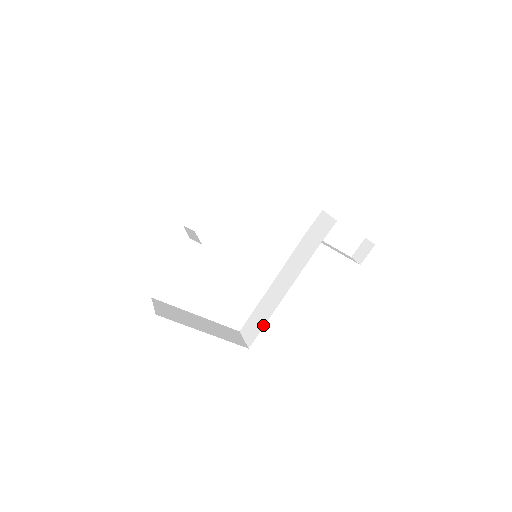
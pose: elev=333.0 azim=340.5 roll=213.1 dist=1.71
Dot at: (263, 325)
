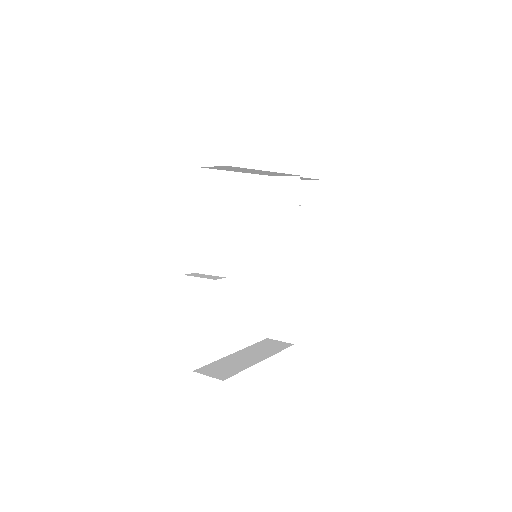
Dot at: (293, 314)
